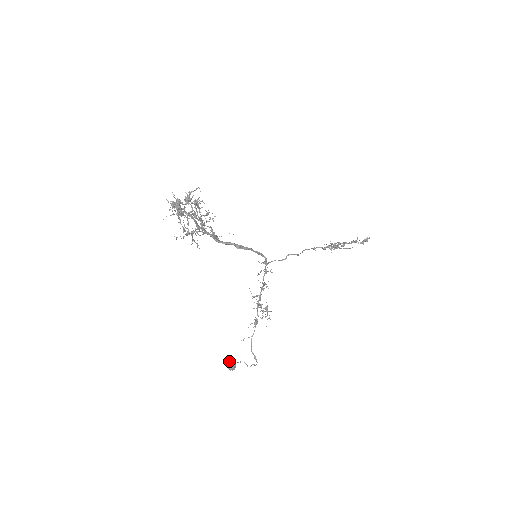
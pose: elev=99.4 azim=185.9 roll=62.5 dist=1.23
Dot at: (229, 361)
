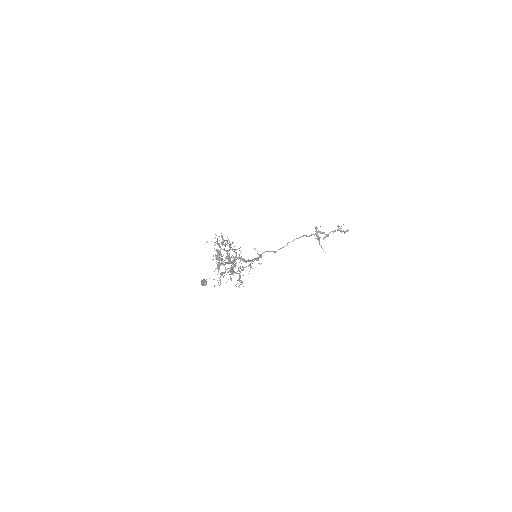
Dot at: (204, 283)
